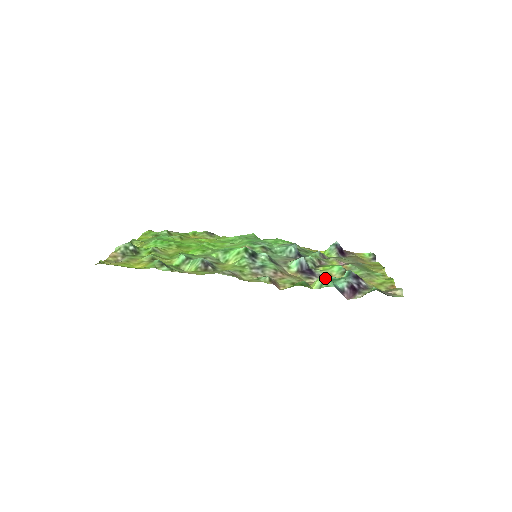
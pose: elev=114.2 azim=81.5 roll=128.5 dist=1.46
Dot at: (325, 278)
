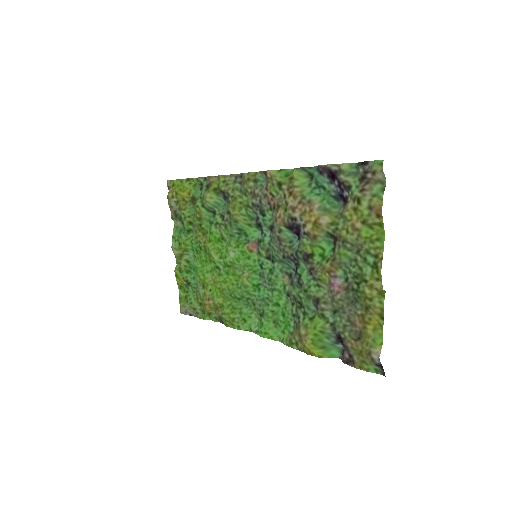
Dot at: (312, 179)
